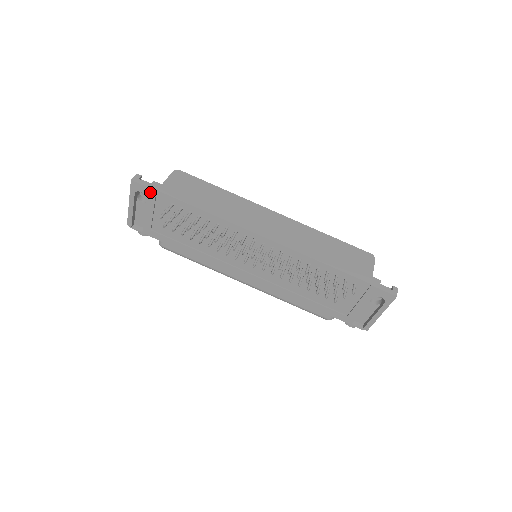
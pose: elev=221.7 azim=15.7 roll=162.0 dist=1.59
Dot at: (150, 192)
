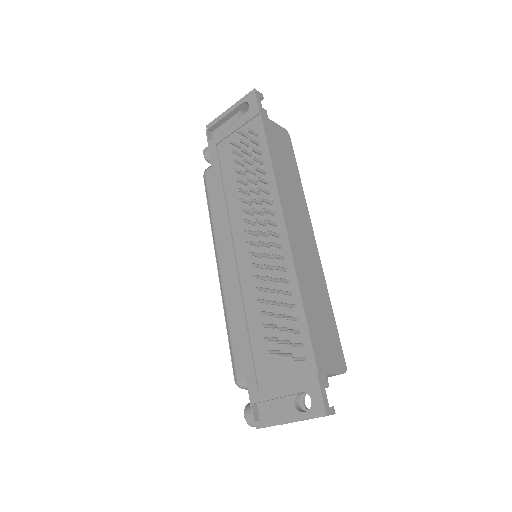
Dot at: (255, 110)
